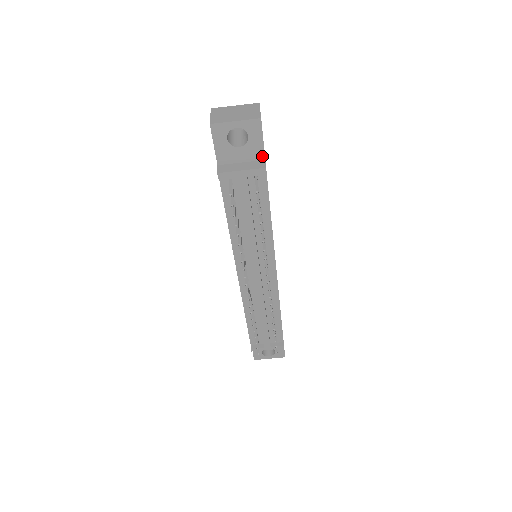
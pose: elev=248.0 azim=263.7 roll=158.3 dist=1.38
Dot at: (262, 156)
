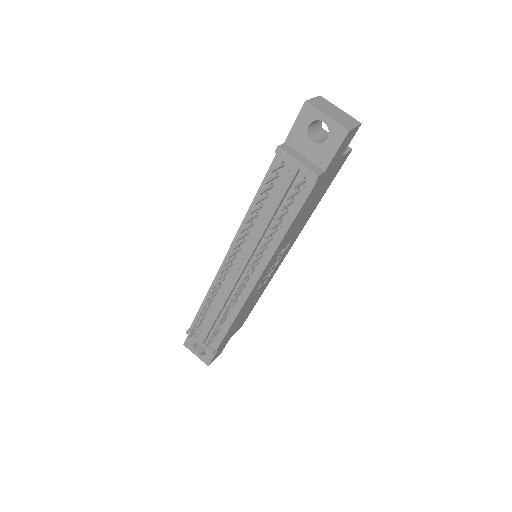
Dot at: (325, 166)
